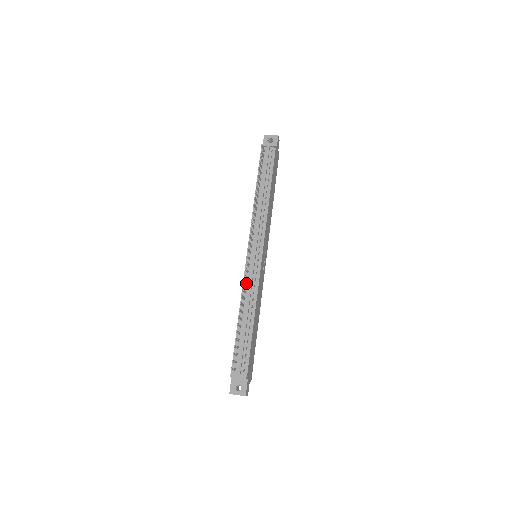
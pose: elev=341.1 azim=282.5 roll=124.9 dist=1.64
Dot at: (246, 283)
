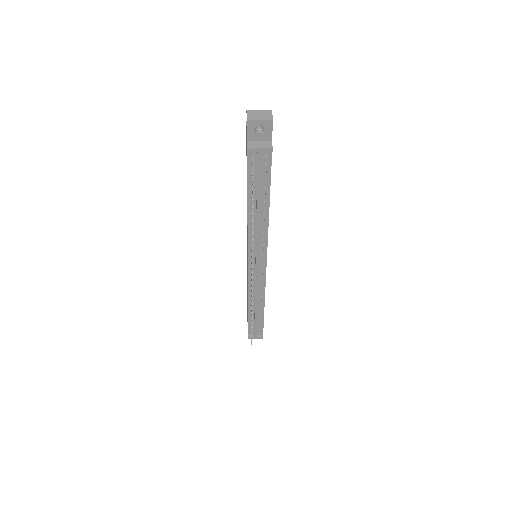
Dot at: occluded
